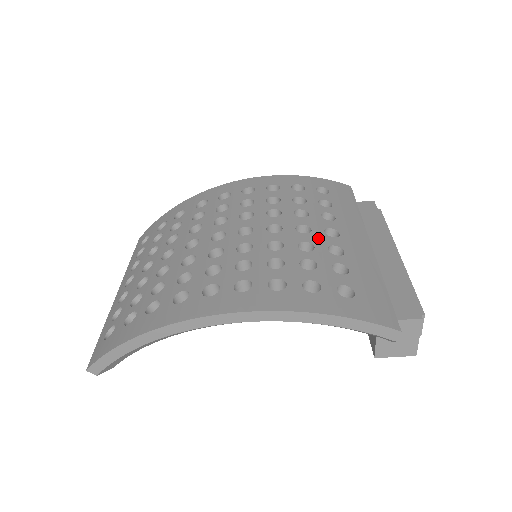
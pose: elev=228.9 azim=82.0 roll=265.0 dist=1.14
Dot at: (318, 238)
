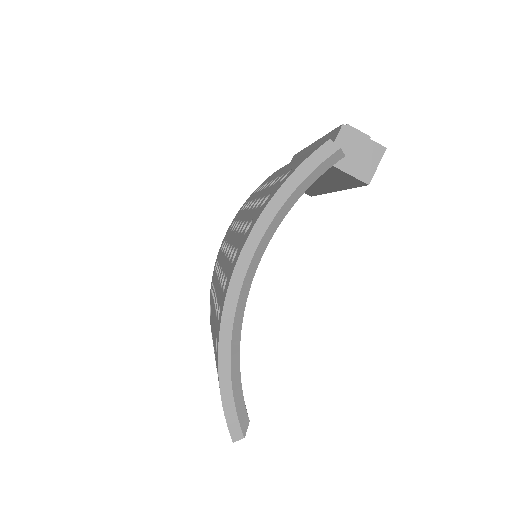
Dot at: (261, 194)
